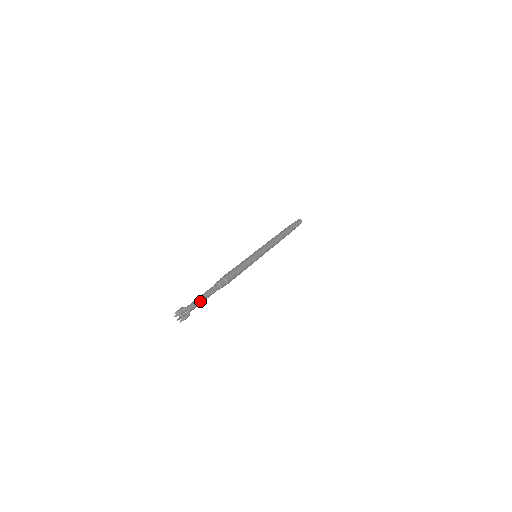
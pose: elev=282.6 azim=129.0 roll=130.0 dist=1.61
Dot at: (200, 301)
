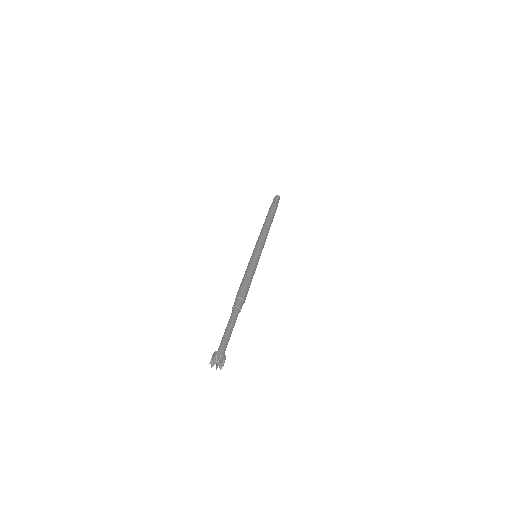
Dot at: (228, 336)
